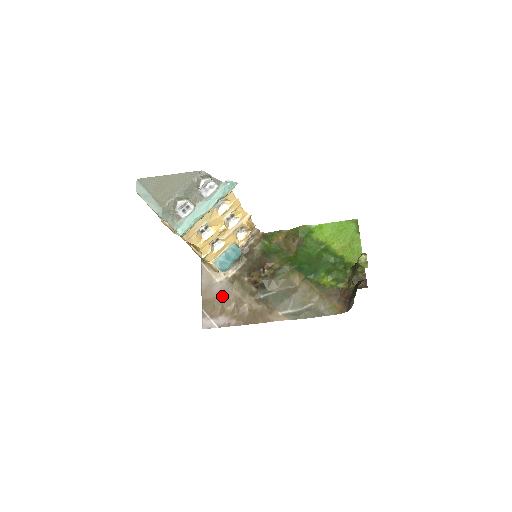
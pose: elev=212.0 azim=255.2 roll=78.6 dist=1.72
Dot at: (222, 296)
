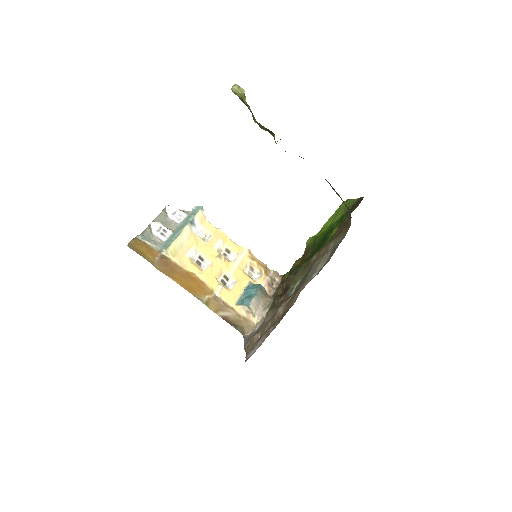
Dot at: (259, 329)
